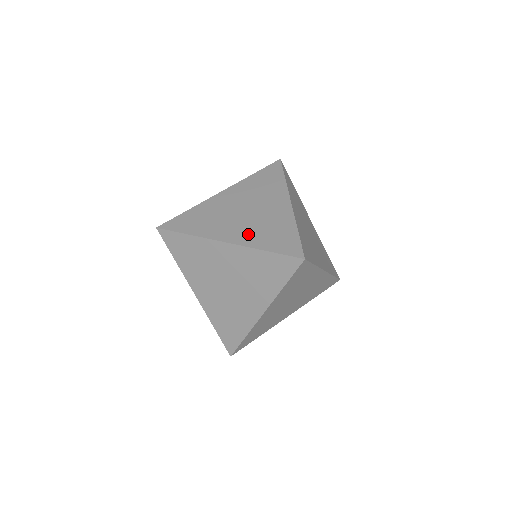
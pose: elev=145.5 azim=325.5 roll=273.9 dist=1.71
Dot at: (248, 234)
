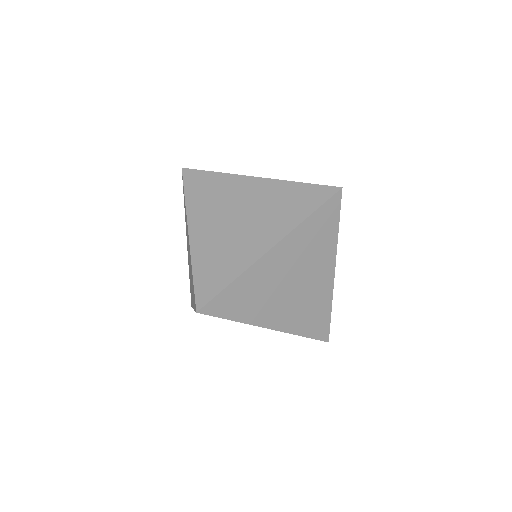
Dot at: (207, 242)
